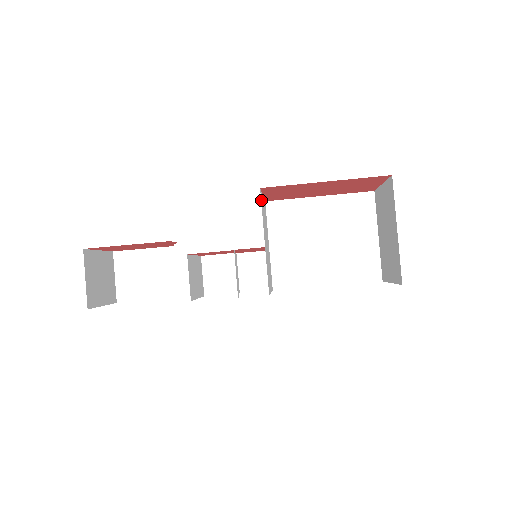
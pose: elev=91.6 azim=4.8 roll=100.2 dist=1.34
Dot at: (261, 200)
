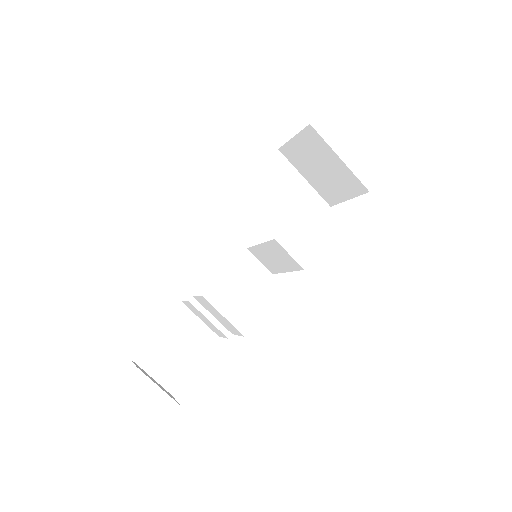
Dot at: occluded
